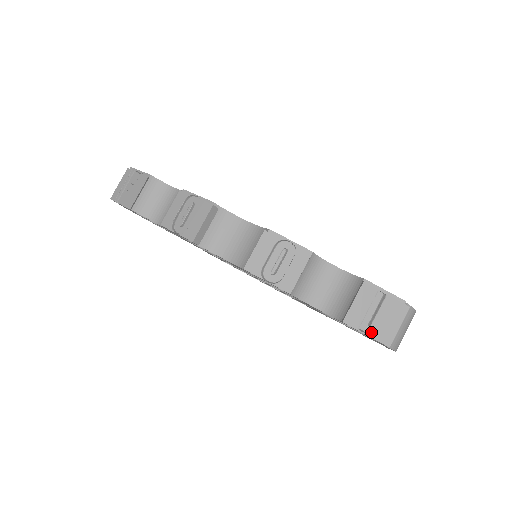
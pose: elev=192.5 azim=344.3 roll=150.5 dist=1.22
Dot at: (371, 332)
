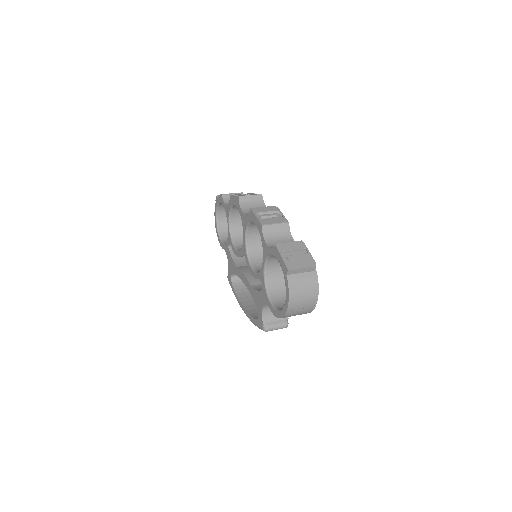
Dot at: (285, 260)
